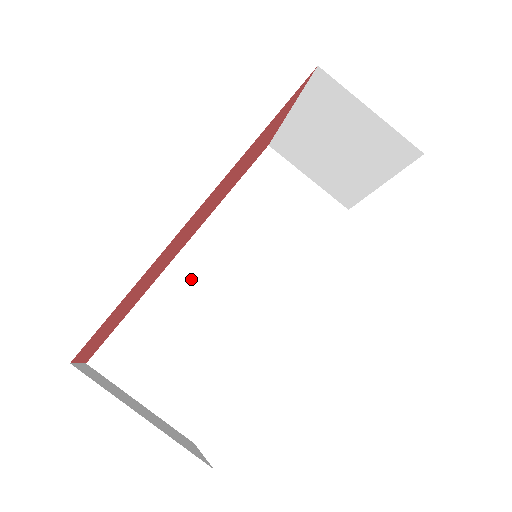
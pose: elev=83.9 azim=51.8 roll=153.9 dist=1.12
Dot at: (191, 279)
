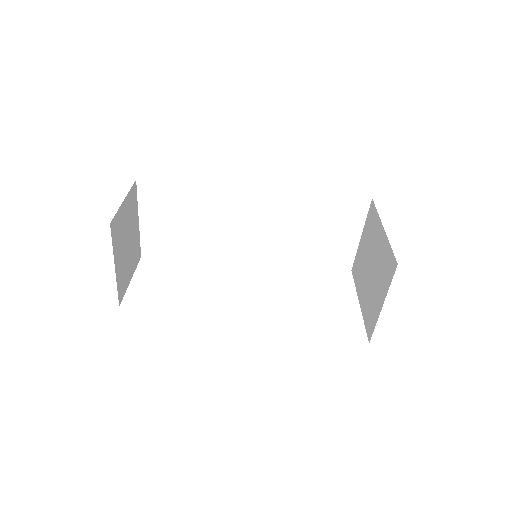
Dot at: (230, 205)
